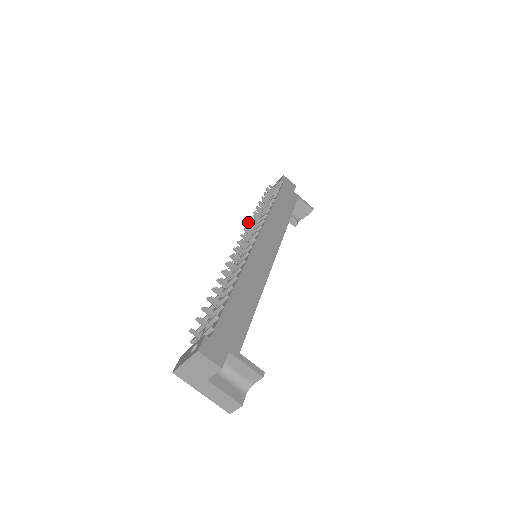
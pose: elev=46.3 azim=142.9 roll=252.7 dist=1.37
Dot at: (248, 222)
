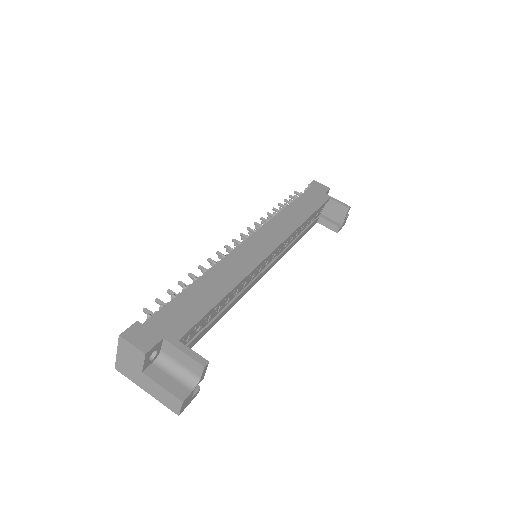
Dot at: (256, 226)
